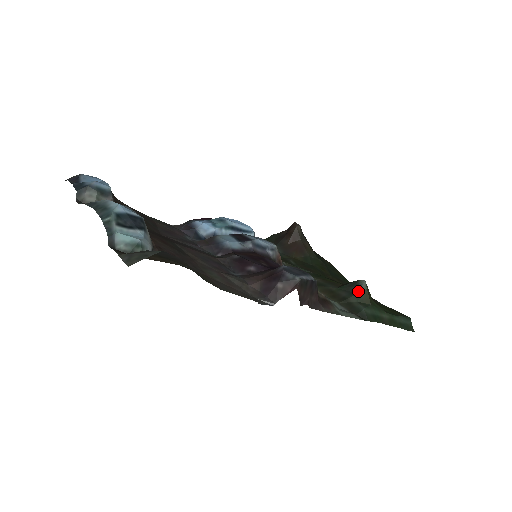
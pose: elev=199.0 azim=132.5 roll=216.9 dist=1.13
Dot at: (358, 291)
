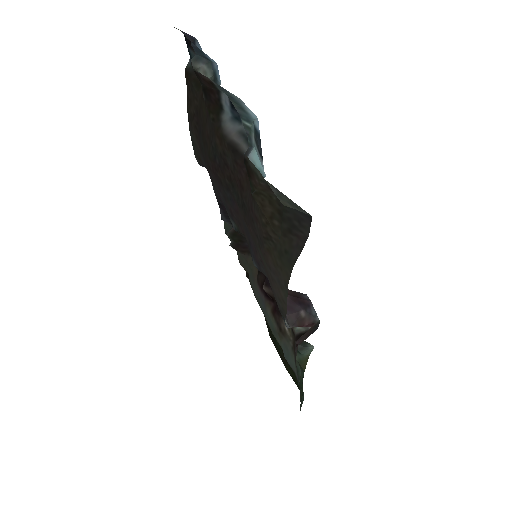
Dot at: (303, 352)
